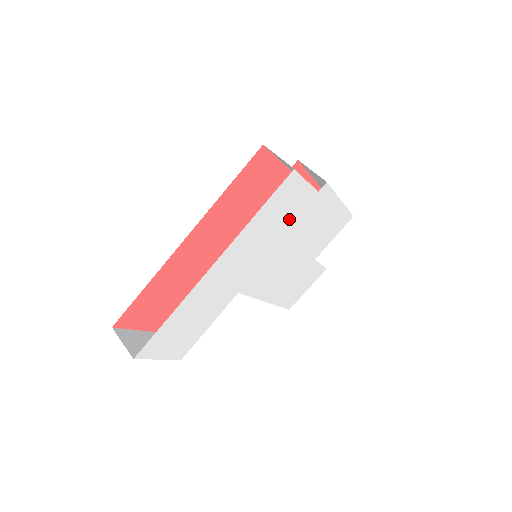
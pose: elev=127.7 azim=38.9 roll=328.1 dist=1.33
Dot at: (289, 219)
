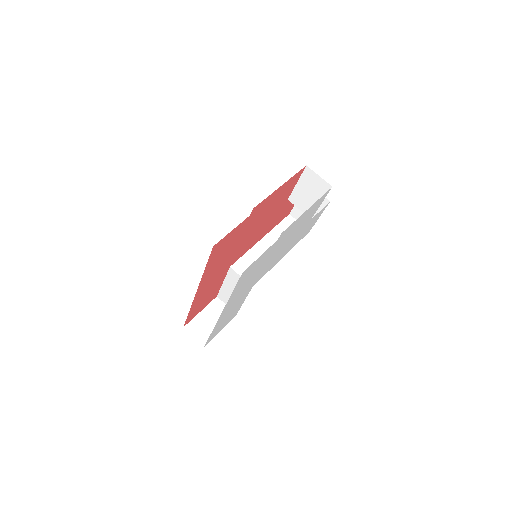
Dot at: (263, 261)
